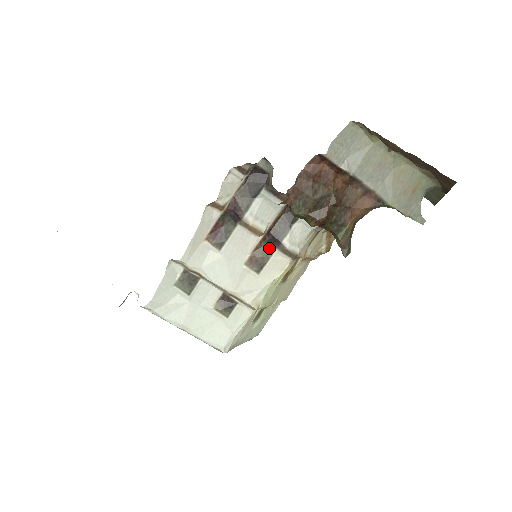
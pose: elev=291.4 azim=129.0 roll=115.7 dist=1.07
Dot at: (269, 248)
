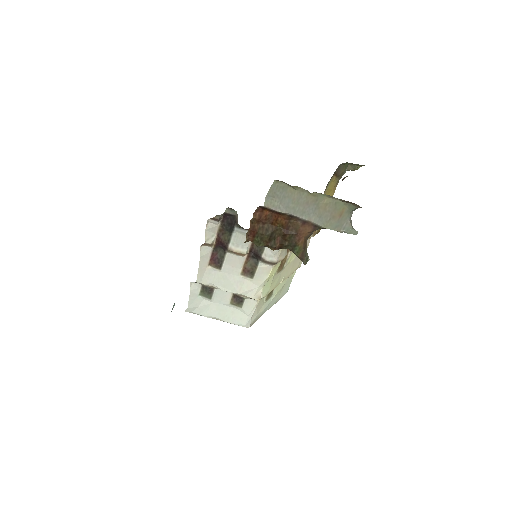
Dot at: (254, 261)
